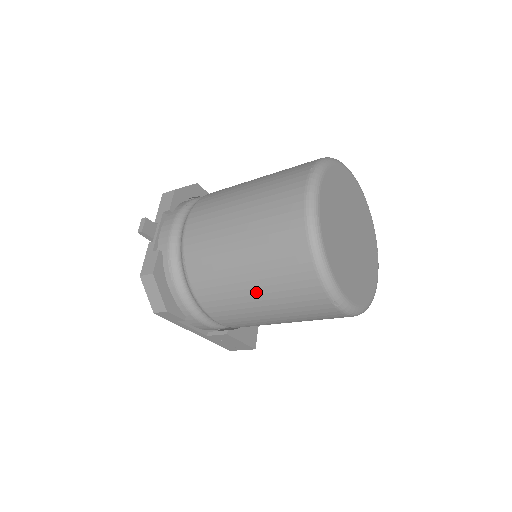
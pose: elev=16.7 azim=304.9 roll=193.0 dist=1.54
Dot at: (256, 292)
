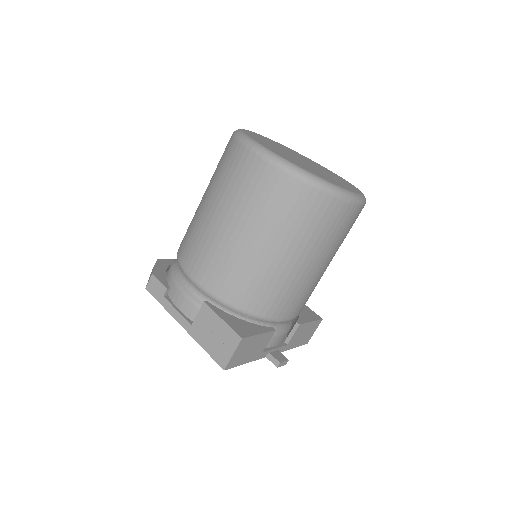
Dot at: (206, 199)
